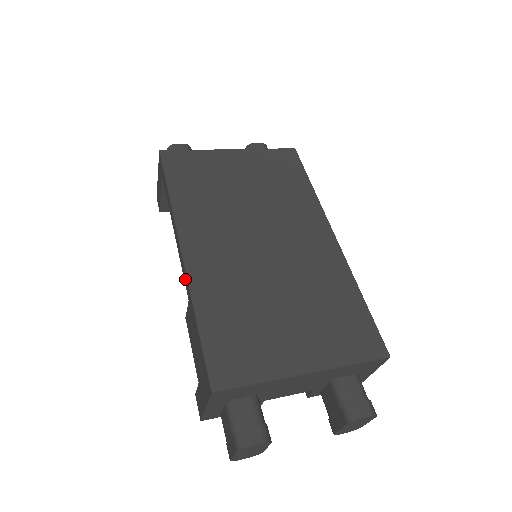
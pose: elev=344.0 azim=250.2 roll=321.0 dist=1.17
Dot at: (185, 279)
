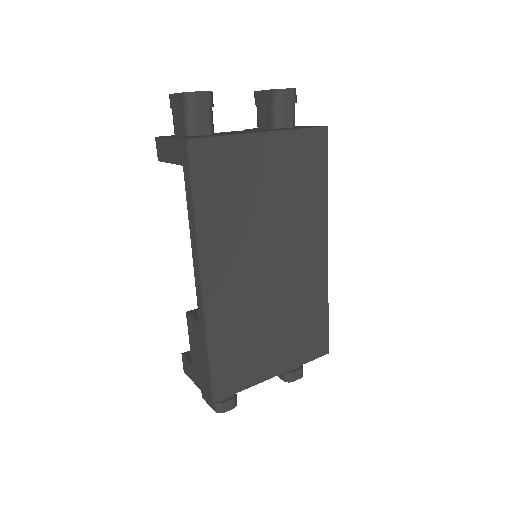
Dot at: (200, 308)
